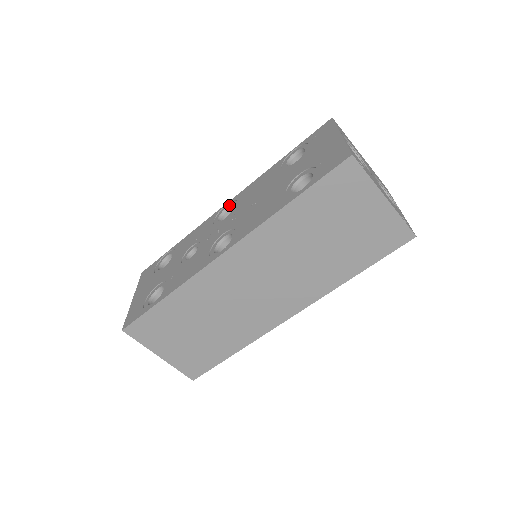
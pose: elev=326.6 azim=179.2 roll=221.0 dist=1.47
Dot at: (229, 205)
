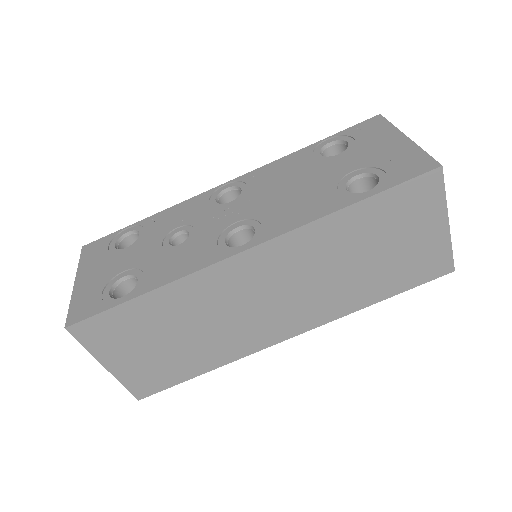
Dot at: (231, 185)
